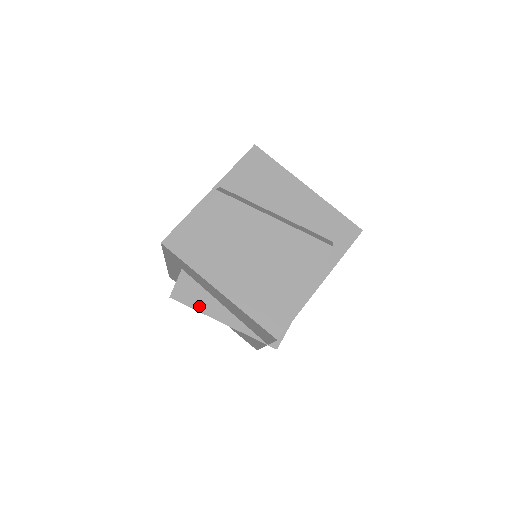
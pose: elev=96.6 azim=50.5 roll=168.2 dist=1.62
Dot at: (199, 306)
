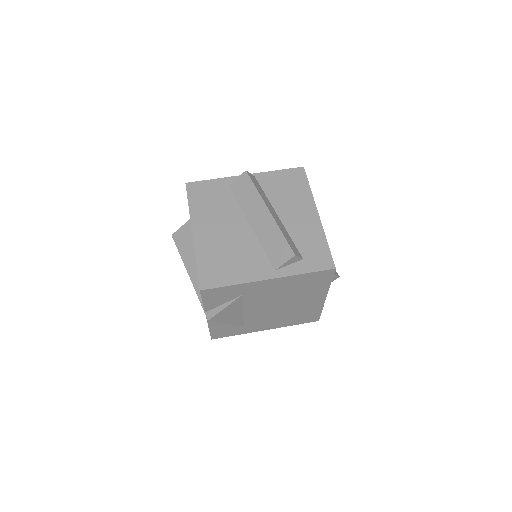
Dot at: (184, 252)
